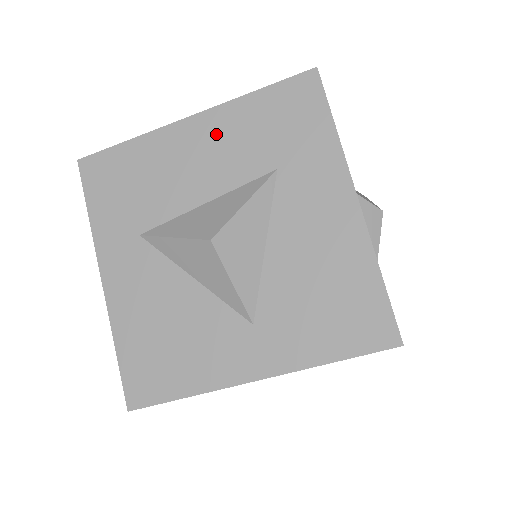
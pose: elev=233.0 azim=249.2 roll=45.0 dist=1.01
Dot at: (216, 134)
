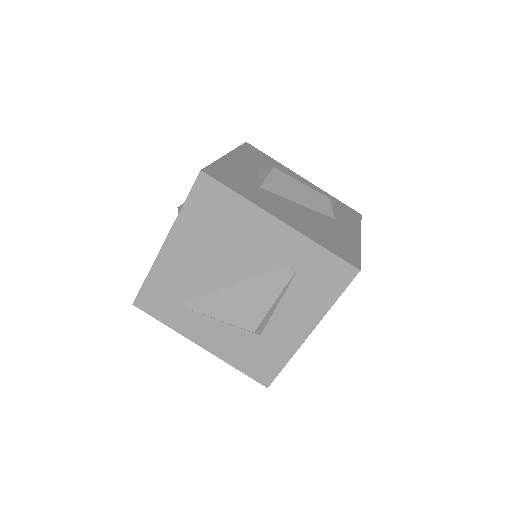
Dot at: occluded
